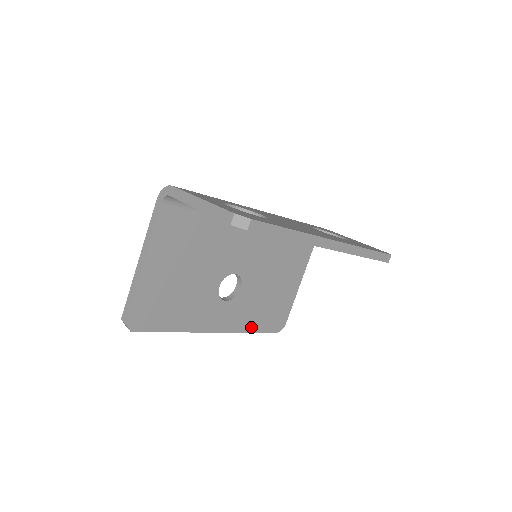
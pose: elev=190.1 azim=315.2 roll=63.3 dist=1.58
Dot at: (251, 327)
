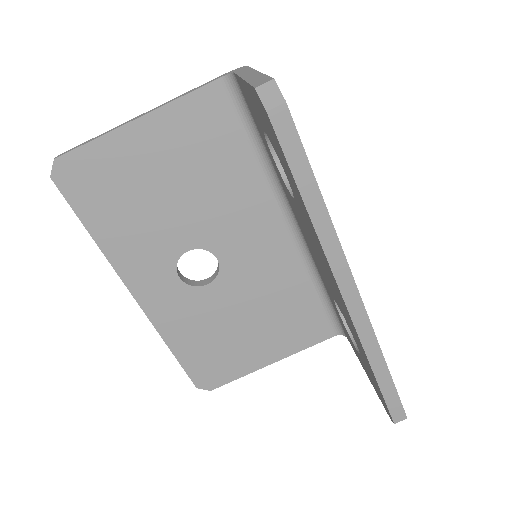
Dot at: (176, 343)
